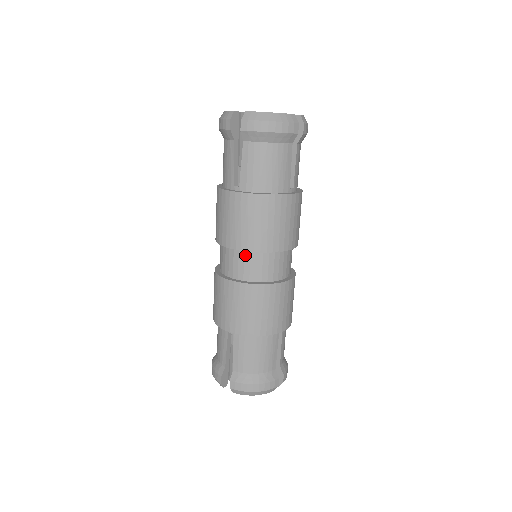
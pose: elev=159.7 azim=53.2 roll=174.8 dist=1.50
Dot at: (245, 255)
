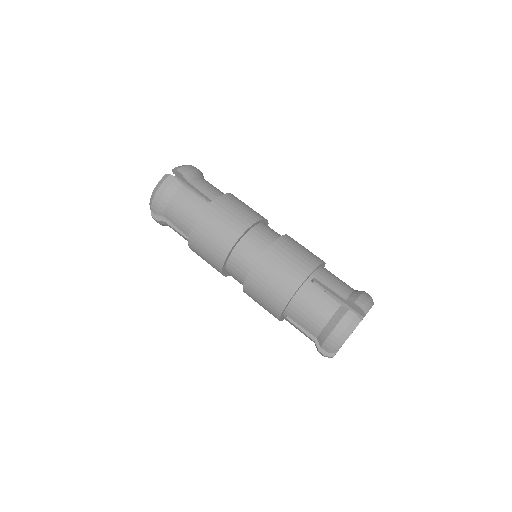
Dot at: (230, 264)
